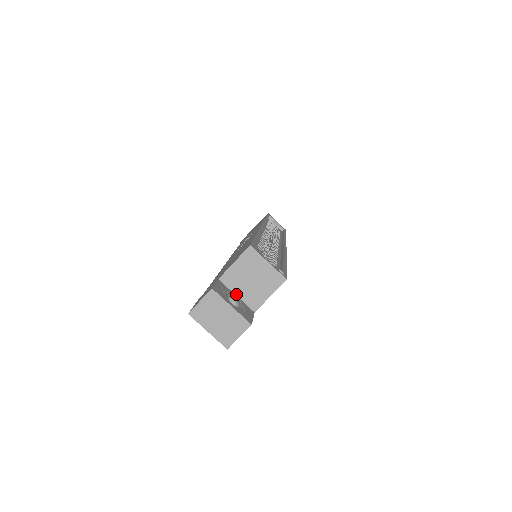
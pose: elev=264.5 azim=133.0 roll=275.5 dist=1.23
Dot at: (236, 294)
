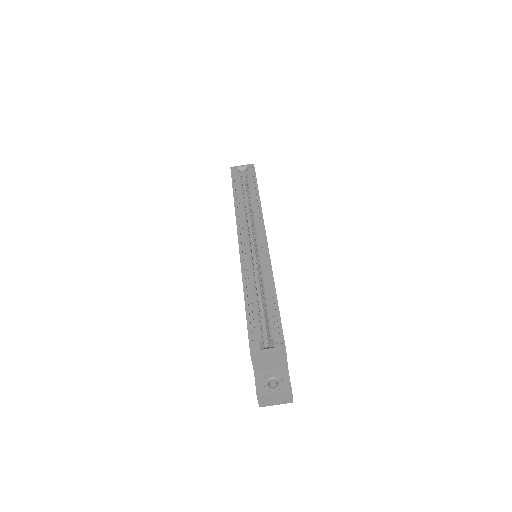
Dot at: (270, 369)
